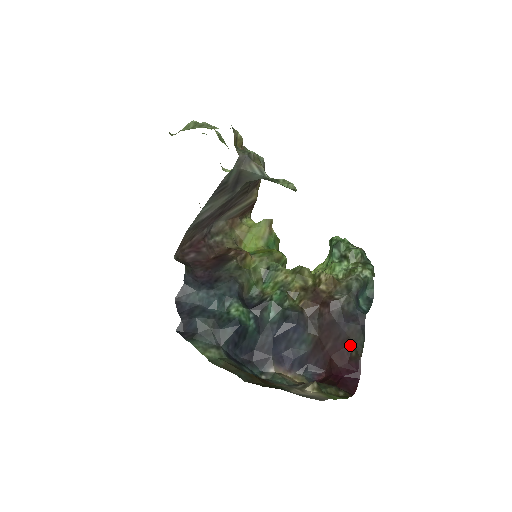
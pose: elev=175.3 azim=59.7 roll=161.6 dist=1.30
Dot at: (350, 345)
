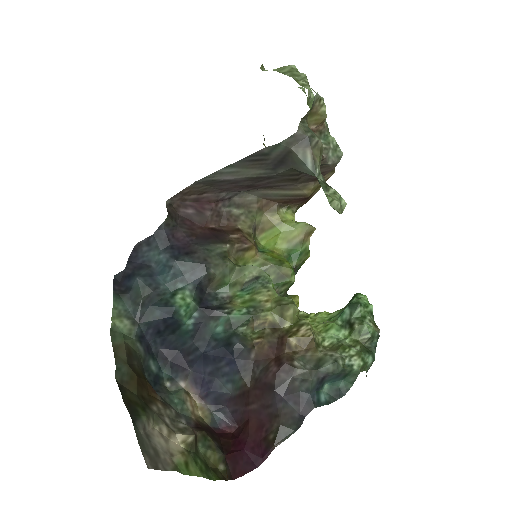
Dot at: (275, 424)
